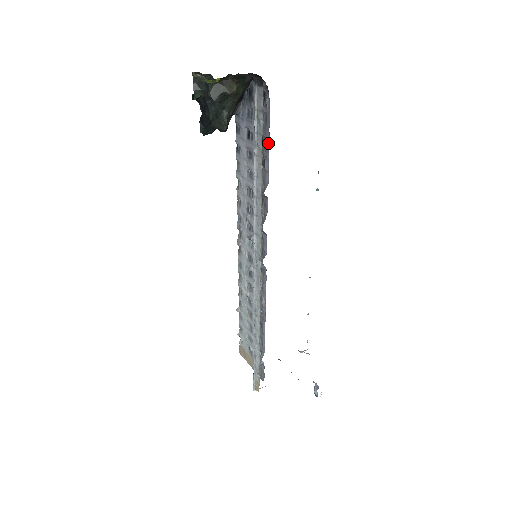
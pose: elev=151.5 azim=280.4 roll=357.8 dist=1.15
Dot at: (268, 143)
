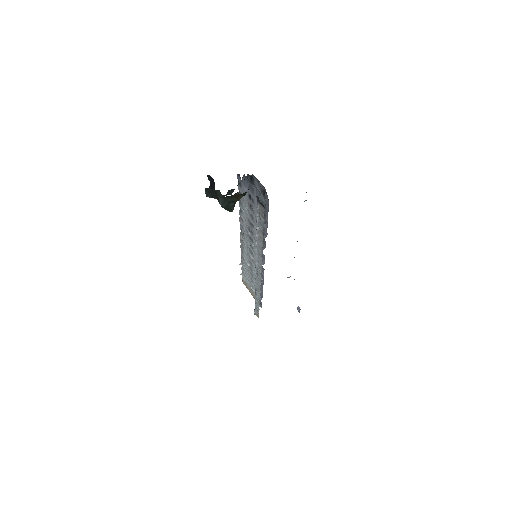
Dot at: (267, 218)
